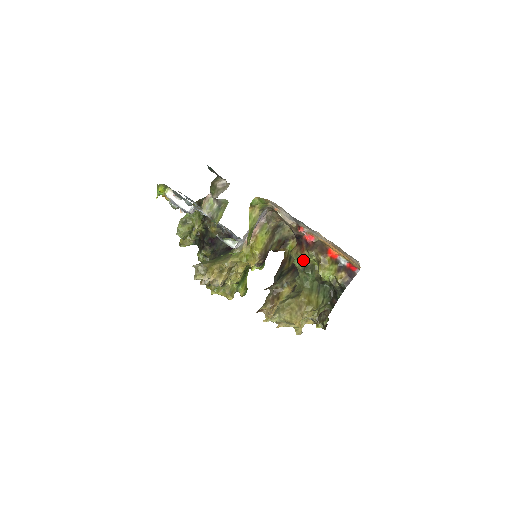
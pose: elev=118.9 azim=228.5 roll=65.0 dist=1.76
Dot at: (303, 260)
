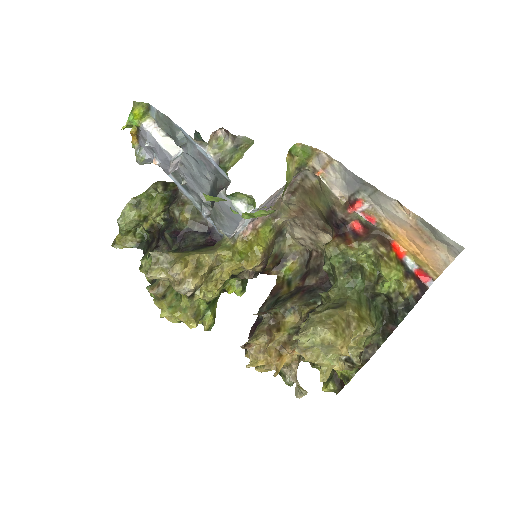
Dot at: (349, 256)
